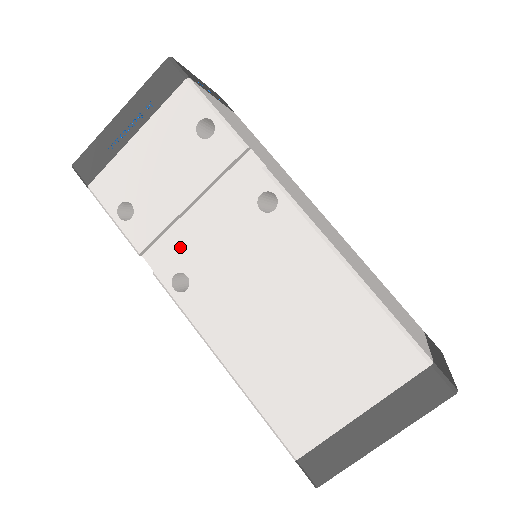
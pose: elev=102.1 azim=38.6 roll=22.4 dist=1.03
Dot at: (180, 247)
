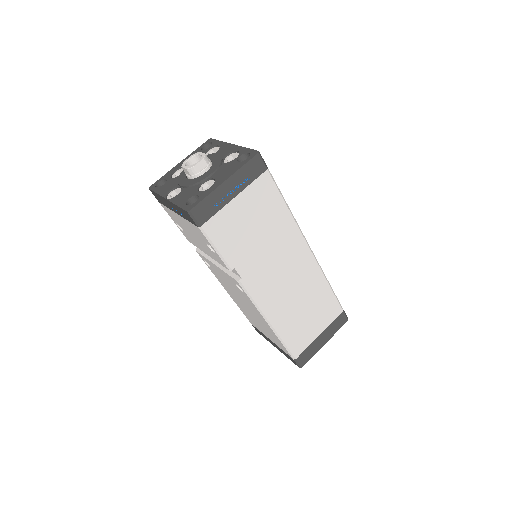
Dot at: (205, 258)
